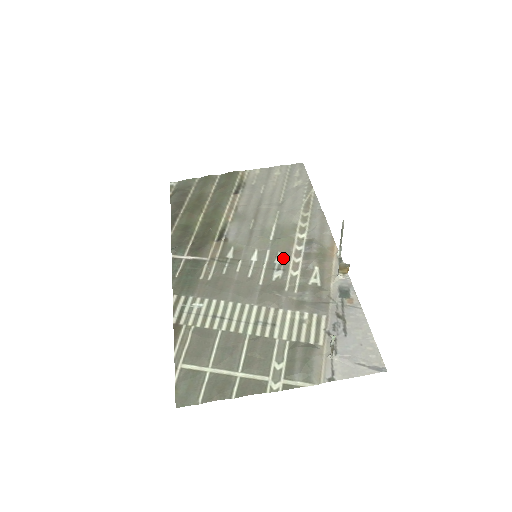
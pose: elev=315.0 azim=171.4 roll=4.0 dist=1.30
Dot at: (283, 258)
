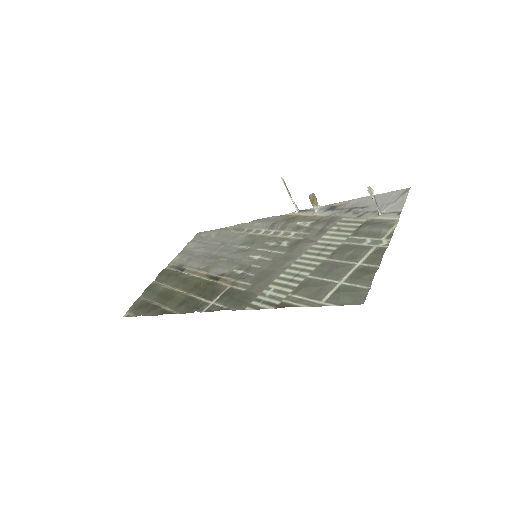
Dot at: (273, 241)
